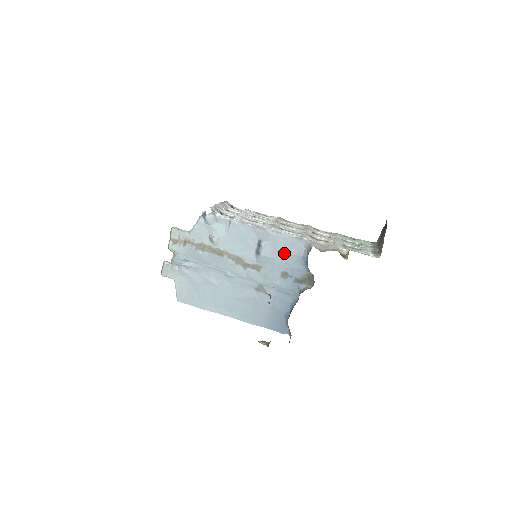
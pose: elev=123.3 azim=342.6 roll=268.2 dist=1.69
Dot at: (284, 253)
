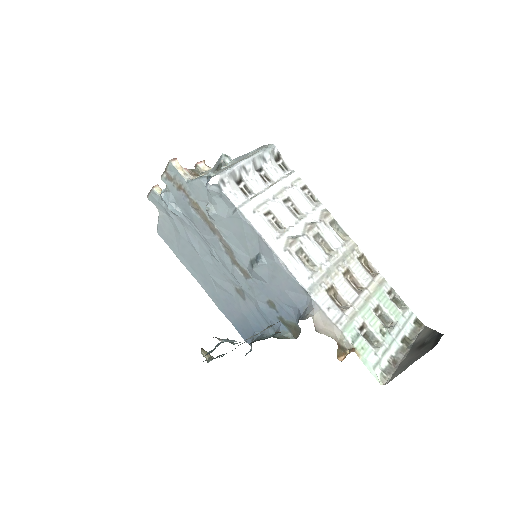
Dot at: (281, 288)
